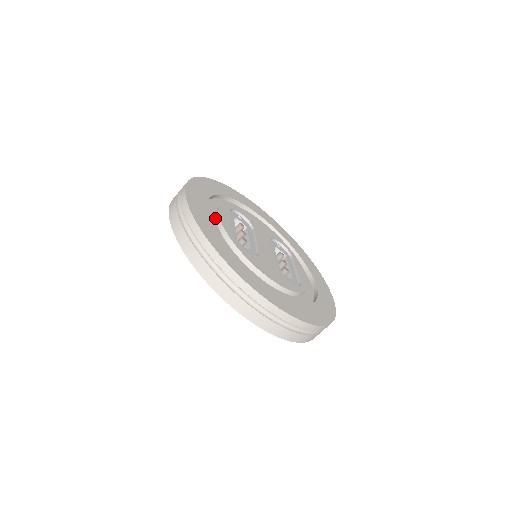
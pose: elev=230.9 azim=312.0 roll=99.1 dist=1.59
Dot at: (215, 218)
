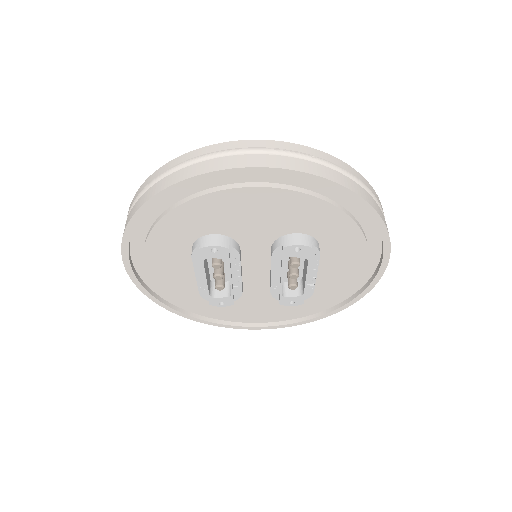
Dot at: occluded
